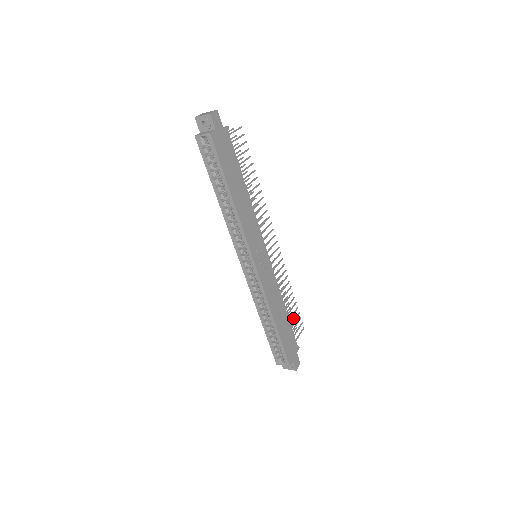
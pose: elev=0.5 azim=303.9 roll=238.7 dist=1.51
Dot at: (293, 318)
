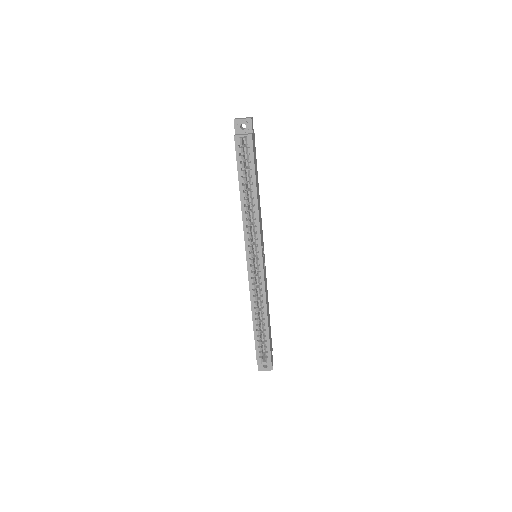
Dot at: occluded
